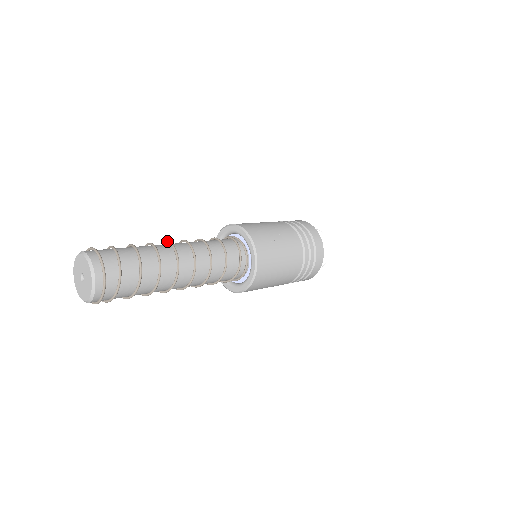
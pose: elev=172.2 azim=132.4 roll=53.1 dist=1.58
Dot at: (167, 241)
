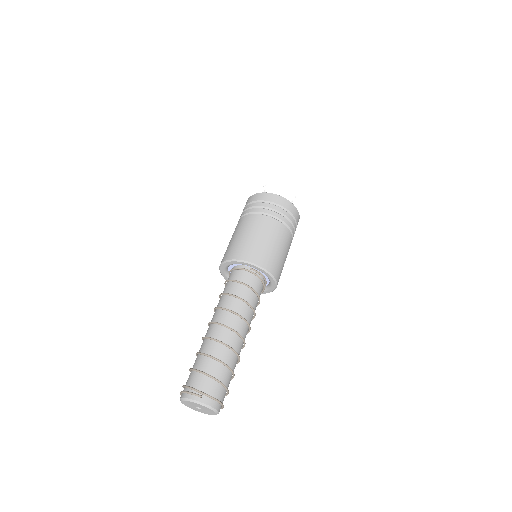
Dot at: (240, 335)
